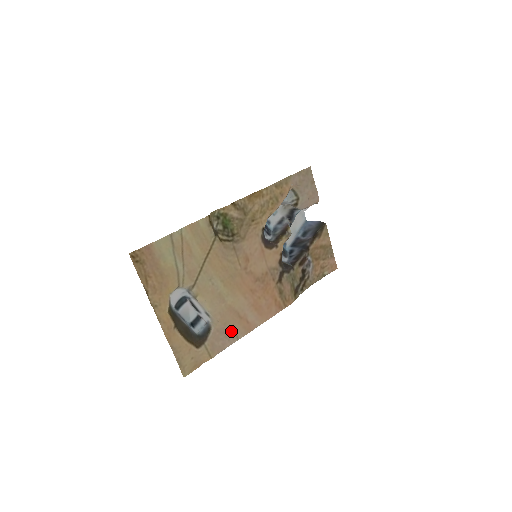
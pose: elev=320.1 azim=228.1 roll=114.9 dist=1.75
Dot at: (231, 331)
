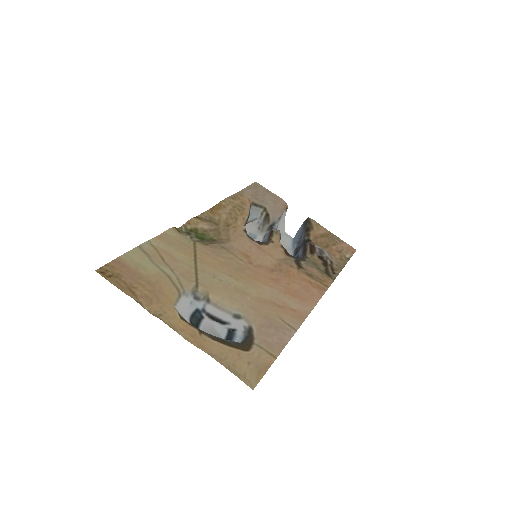
Dot at: (279, 323)
